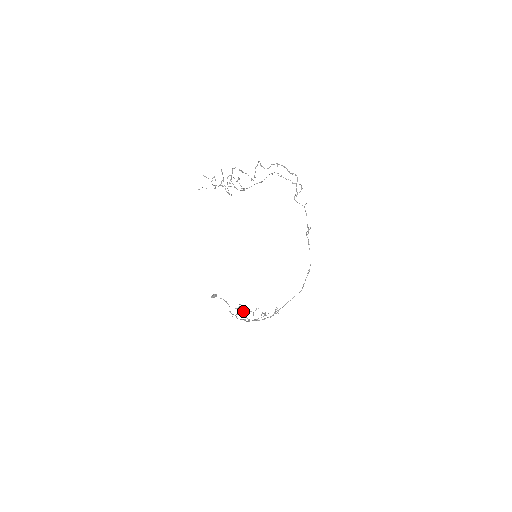
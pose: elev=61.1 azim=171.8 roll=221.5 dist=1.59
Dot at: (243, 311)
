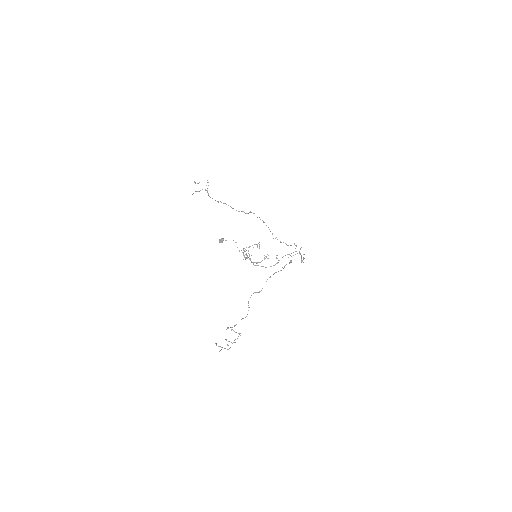
Dot at: (248, 251)
